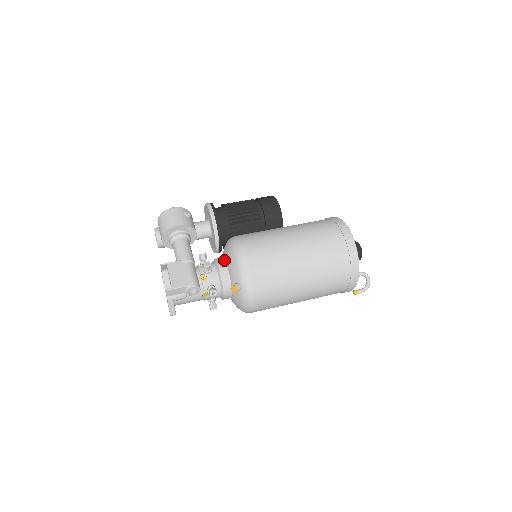
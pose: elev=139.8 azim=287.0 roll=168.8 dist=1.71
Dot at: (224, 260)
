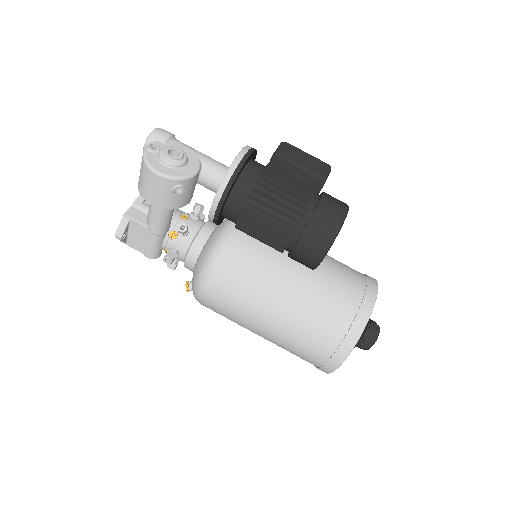
Dot at: (196, 259)
